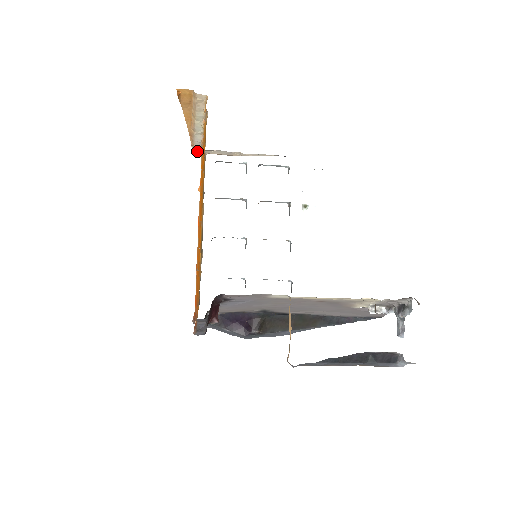
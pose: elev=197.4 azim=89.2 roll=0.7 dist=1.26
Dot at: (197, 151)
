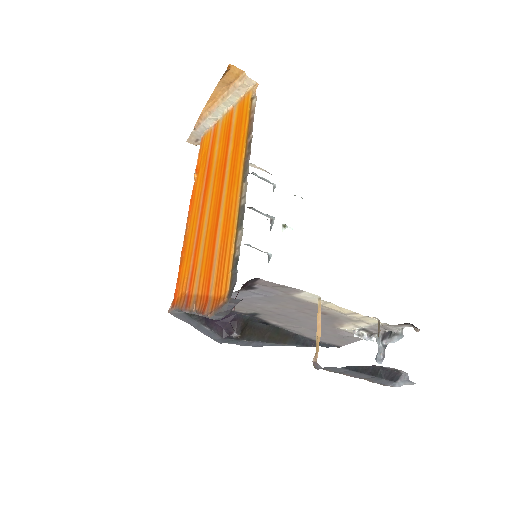
Dot at: (194, 137)
